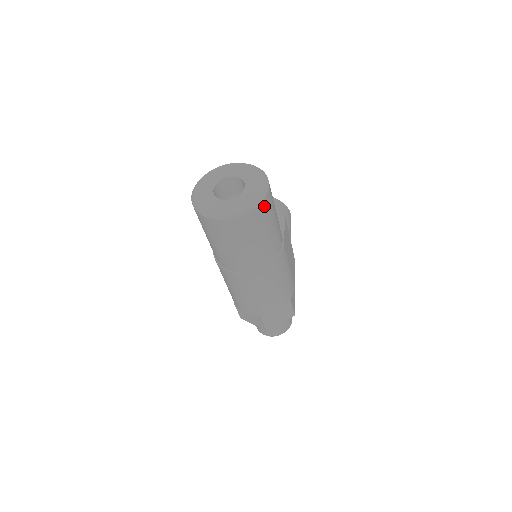
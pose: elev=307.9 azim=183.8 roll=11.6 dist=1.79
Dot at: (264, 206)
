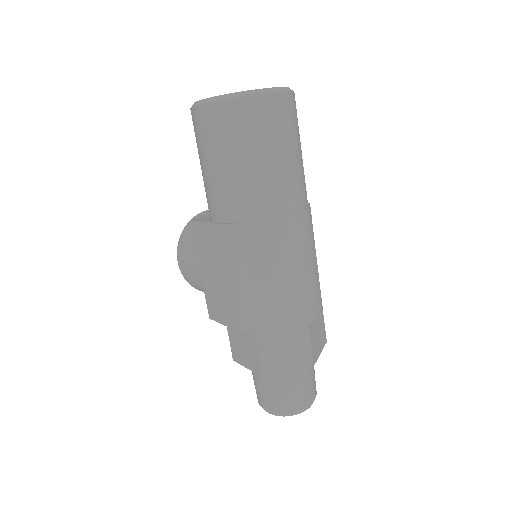
Dot at: occluded
